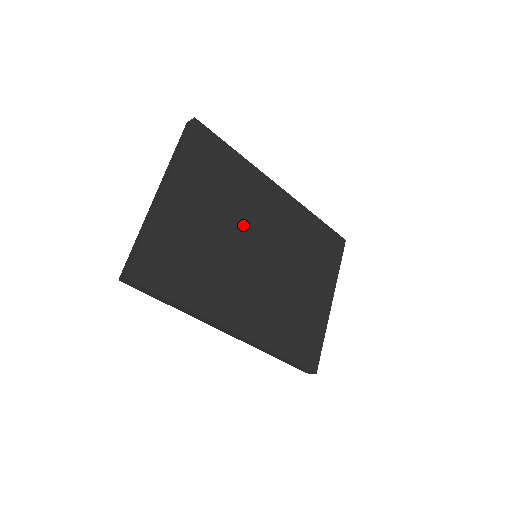
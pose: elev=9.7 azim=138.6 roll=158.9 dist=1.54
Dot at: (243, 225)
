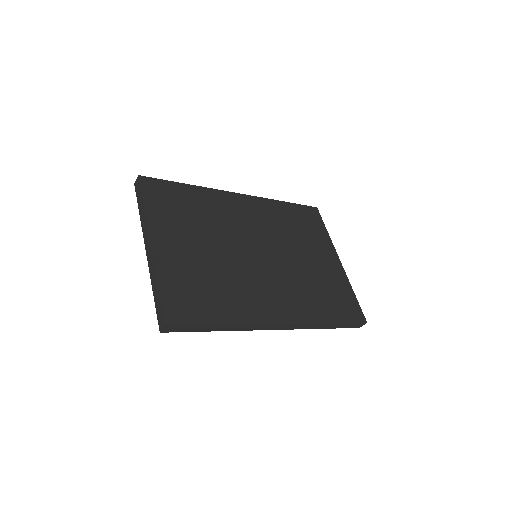
Dot at: (230, 237)
